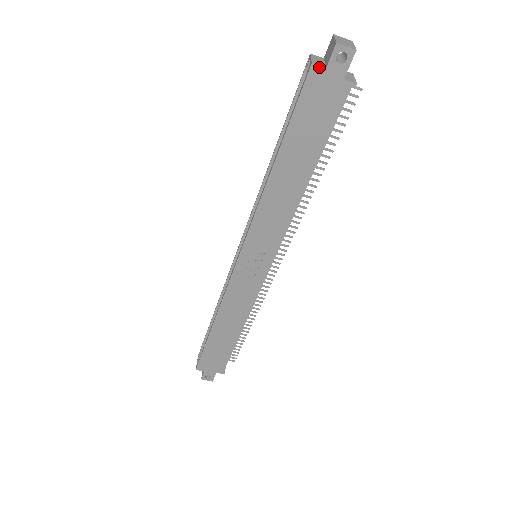
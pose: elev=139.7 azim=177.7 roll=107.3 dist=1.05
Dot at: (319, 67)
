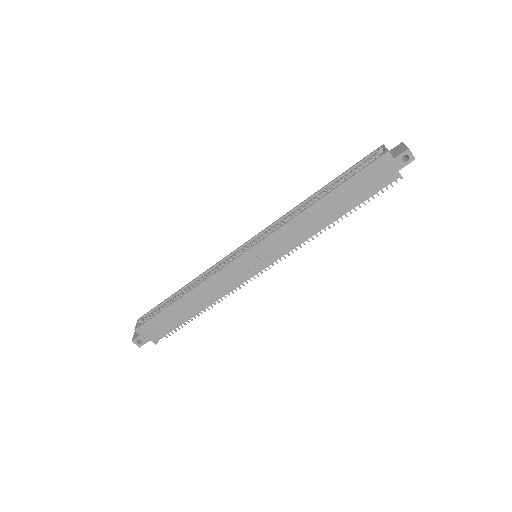
Dot at: (391, 155)
